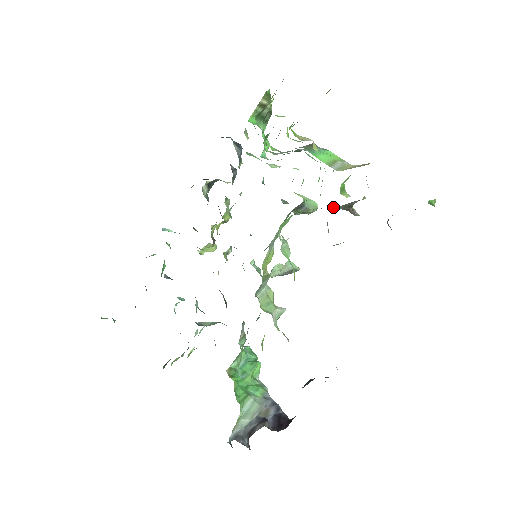
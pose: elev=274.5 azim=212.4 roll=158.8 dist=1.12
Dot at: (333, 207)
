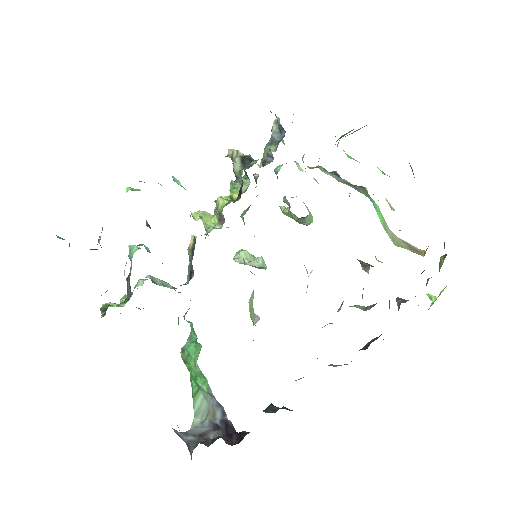
Dot at: (357, 259)
